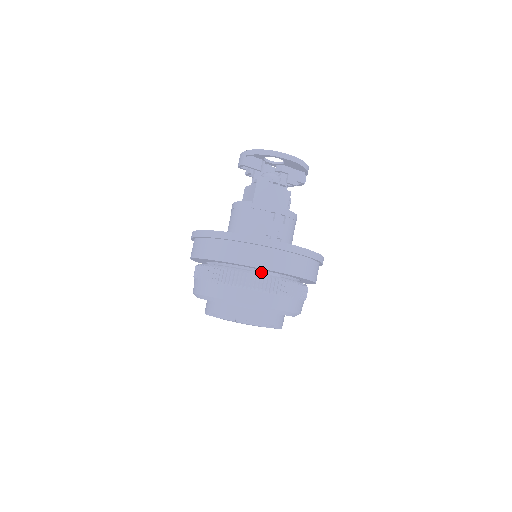
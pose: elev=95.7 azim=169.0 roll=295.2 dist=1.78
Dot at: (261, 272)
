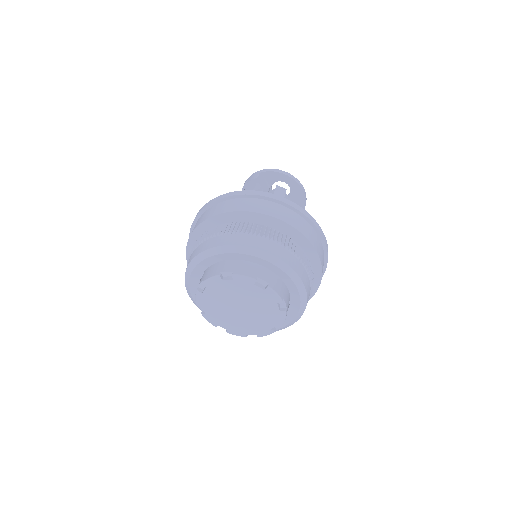
Dot at: occluded
